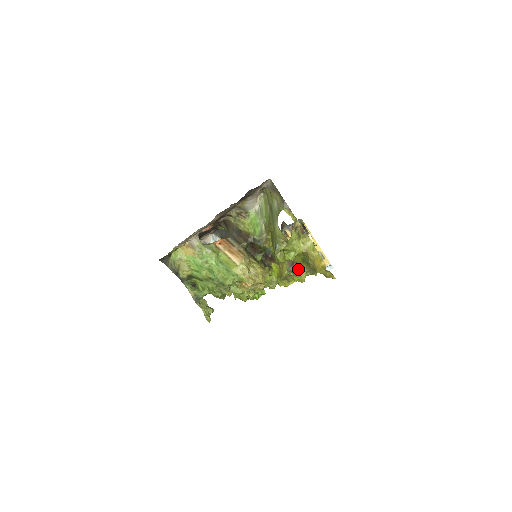
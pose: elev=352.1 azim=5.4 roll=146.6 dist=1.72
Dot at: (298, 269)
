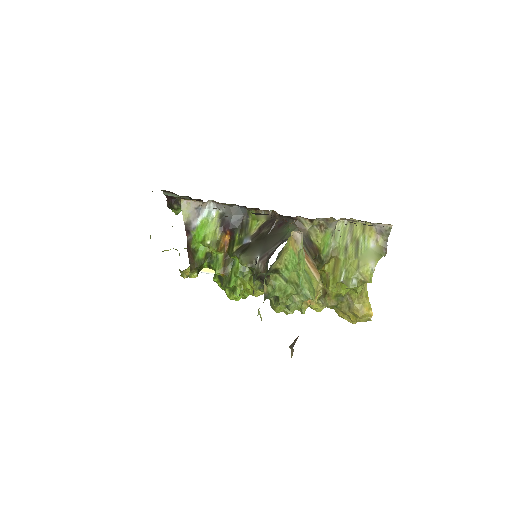
Dot at: (326, 300)
